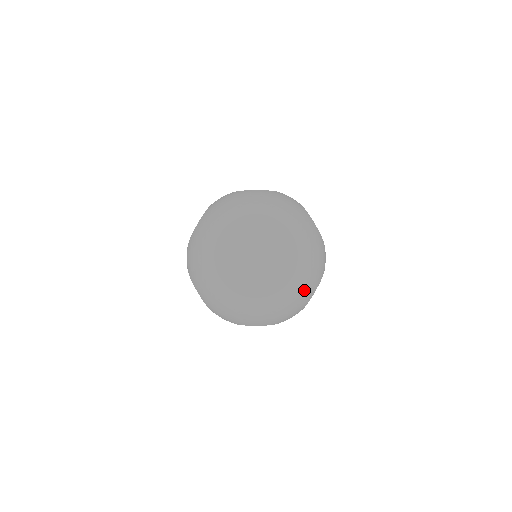
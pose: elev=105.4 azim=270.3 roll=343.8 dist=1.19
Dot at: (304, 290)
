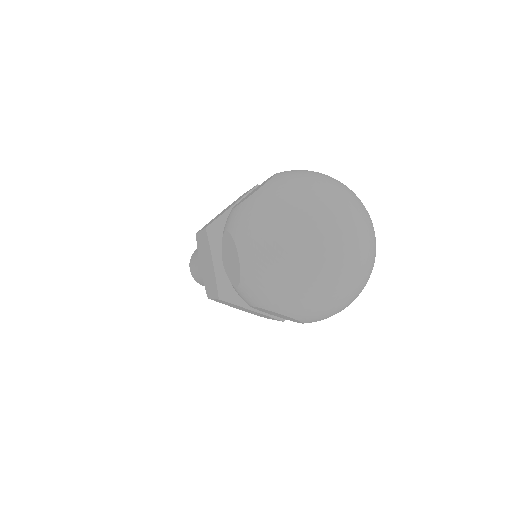
Dot at: (374, 236)
